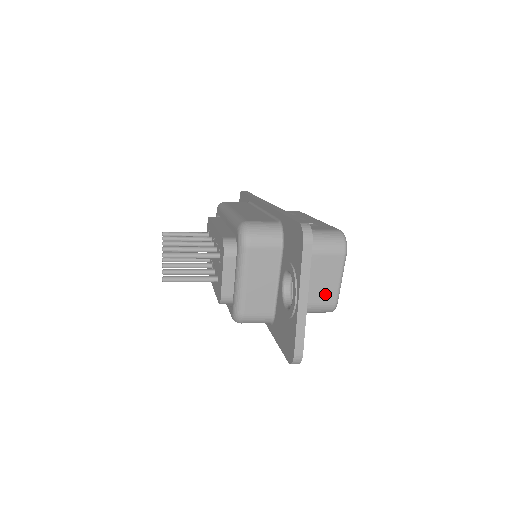
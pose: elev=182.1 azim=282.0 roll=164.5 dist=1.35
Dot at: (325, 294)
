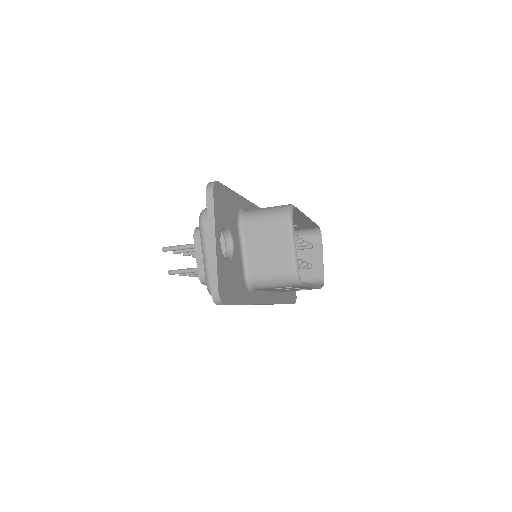
Dot at: (281, 262)
